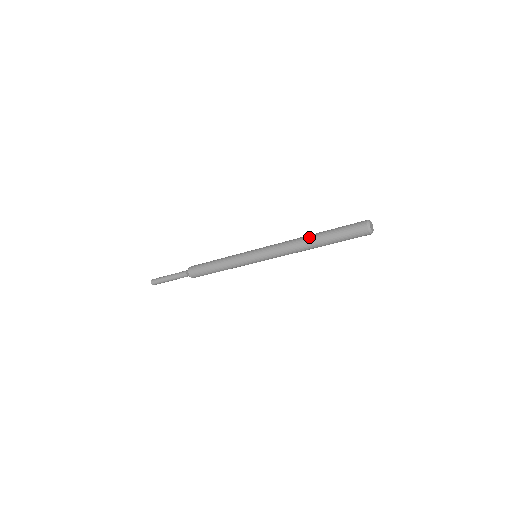
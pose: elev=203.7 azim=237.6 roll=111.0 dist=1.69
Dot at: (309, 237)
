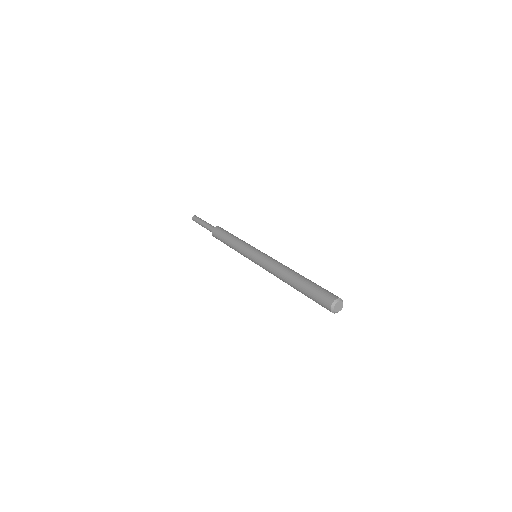
Dot at: (288, 279)
